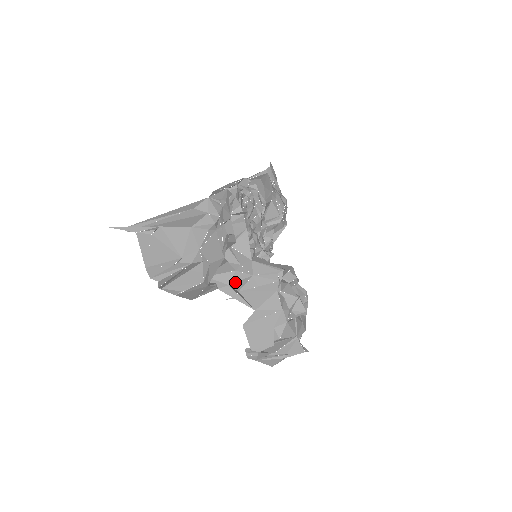
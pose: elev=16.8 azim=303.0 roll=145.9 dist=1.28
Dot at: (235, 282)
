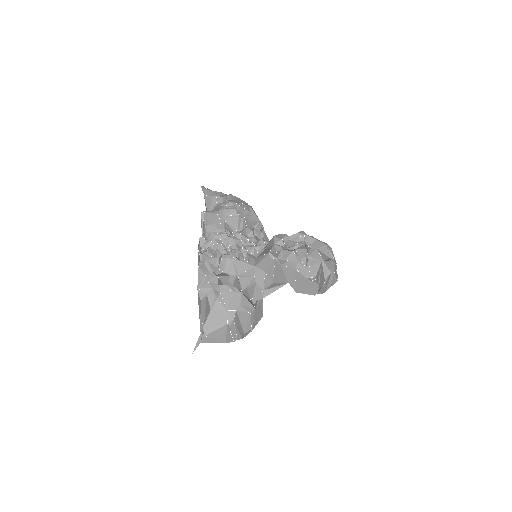
Dot at: (264, 285)
